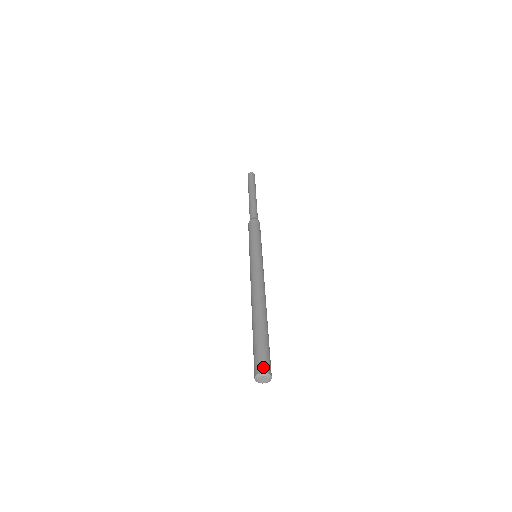
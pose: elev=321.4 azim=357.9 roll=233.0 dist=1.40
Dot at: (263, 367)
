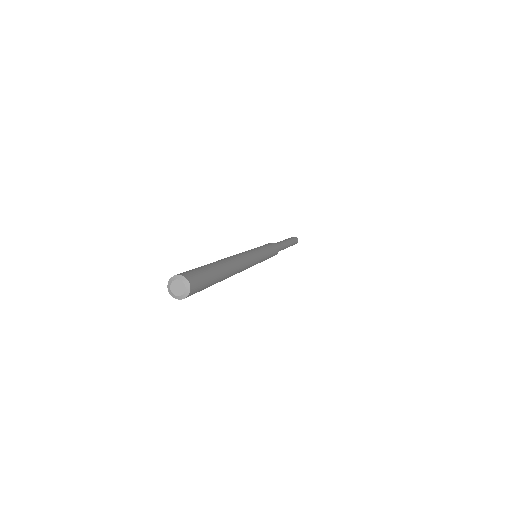
Dot at: (191, 277)
